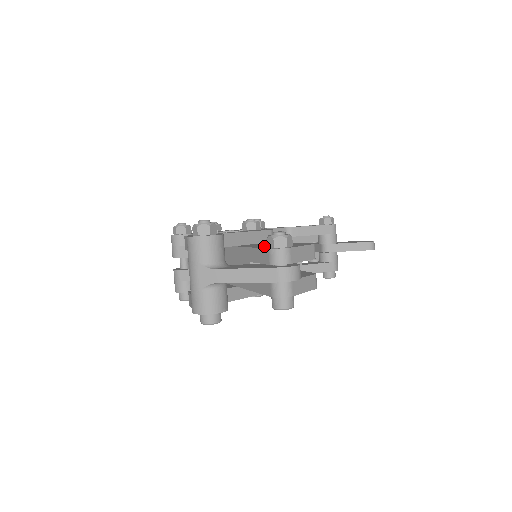
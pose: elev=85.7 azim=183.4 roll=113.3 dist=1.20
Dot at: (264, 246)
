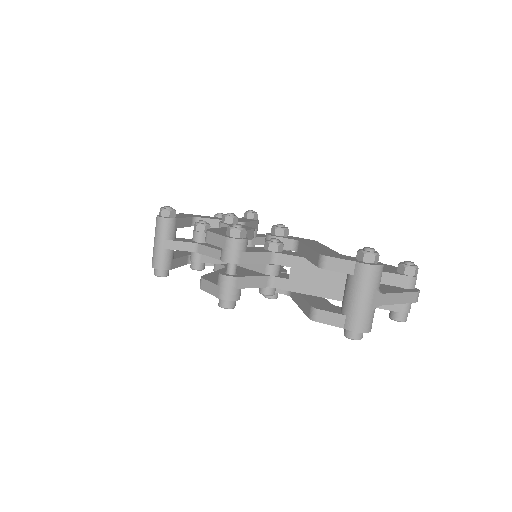
Dot at: occluded
